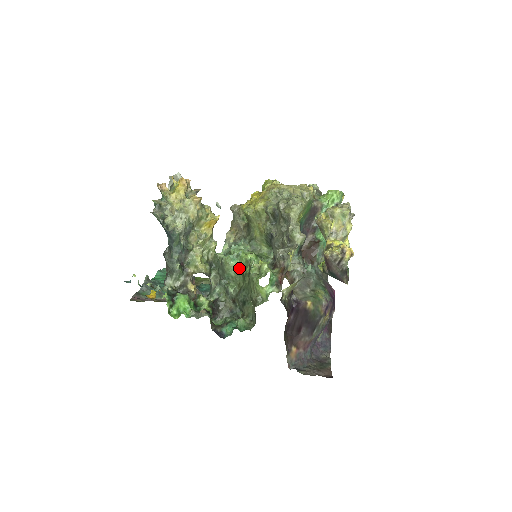
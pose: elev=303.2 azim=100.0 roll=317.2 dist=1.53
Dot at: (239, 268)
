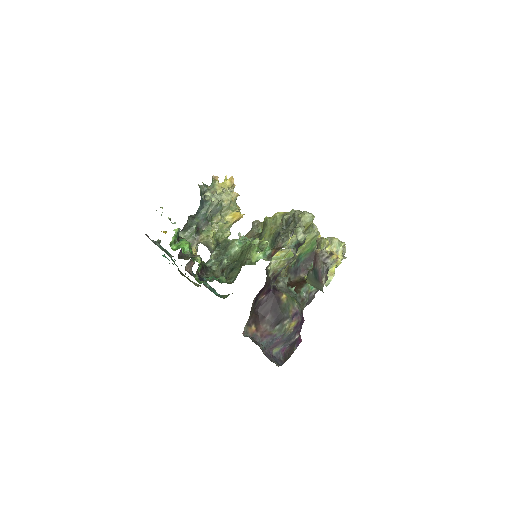
Dot at: (241, 249)
